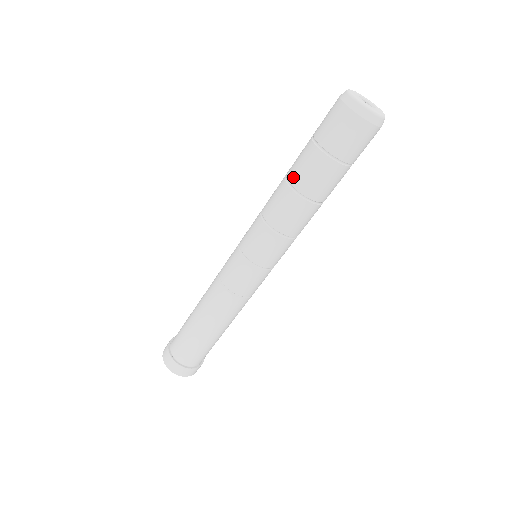
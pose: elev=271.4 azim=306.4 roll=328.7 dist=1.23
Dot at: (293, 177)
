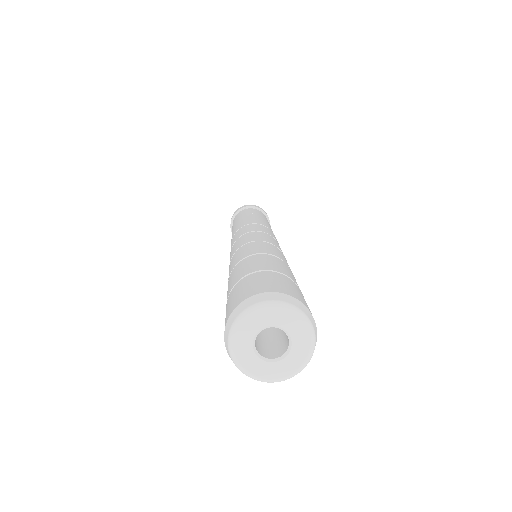
Dot at: occluded
